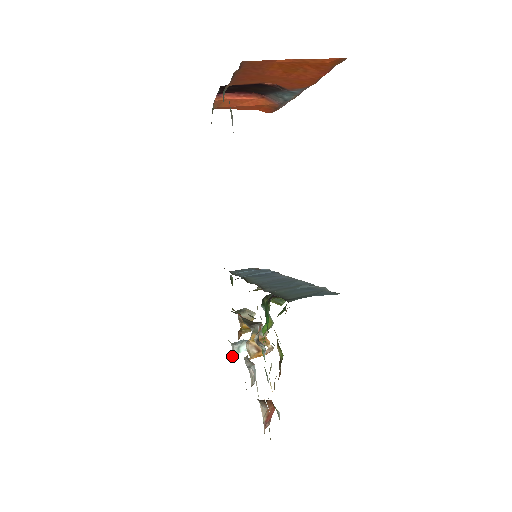
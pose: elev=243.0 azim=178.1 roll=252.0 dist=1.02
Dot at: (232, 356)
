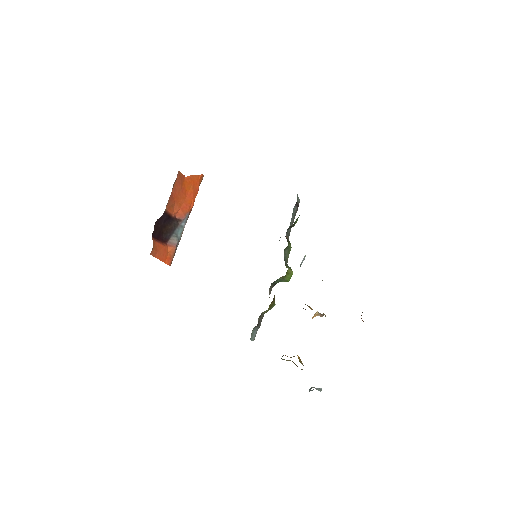
Dot at: occluded
